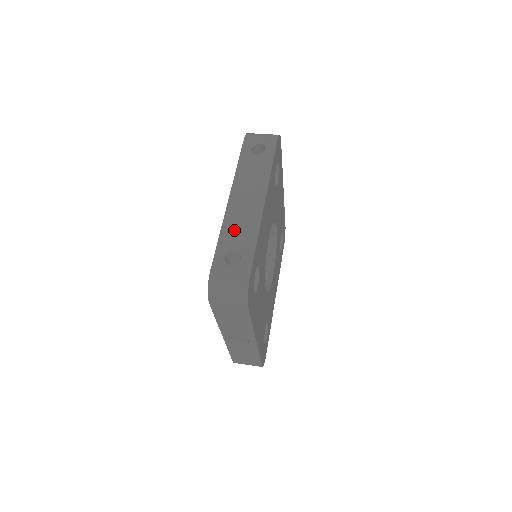
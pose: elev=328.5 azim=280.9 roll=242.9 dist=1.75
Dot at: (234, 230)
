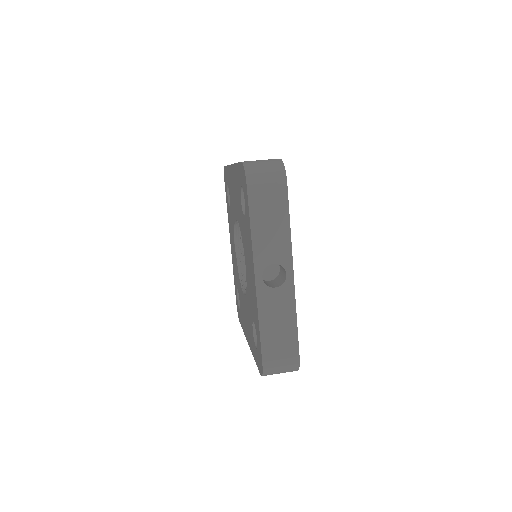
Dot at: occluded
